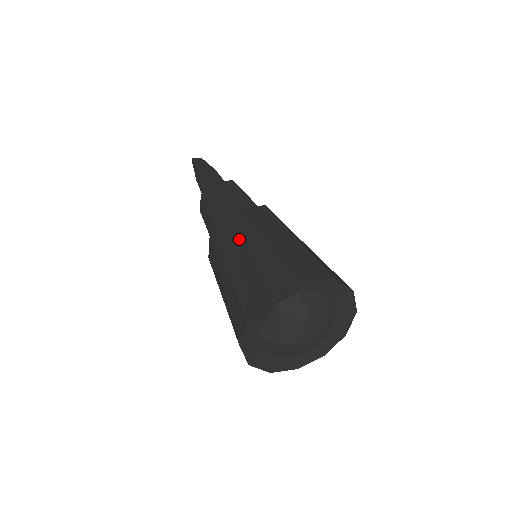
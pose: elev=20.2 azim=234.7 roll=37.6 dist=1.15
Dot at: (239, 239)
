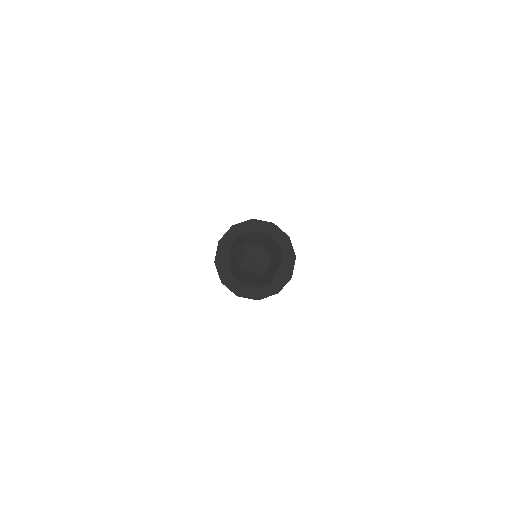
Dot at: occluded
